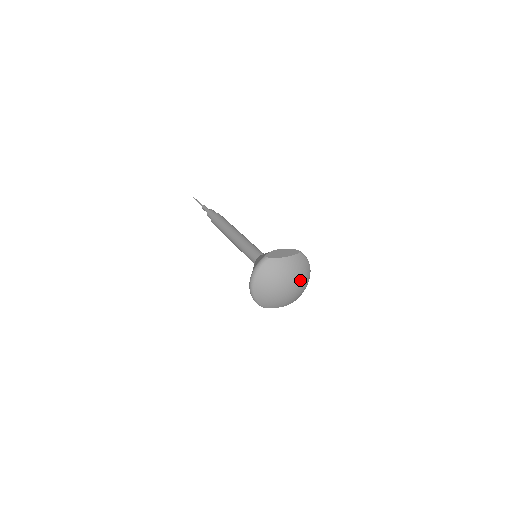
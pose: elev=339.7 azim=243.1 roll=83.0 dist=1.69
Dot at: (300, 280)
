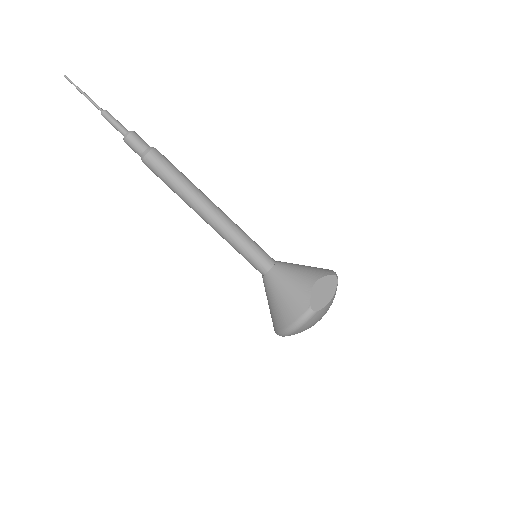
Dot at: occluded
